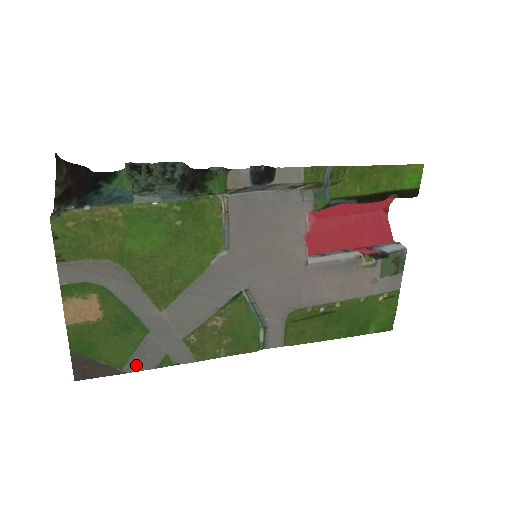
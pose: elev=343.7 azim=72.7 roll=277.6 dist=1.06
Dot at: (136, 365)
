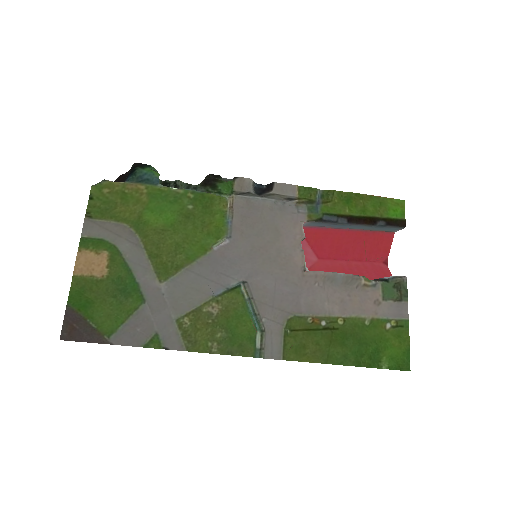
Dot at: (124, 337)
